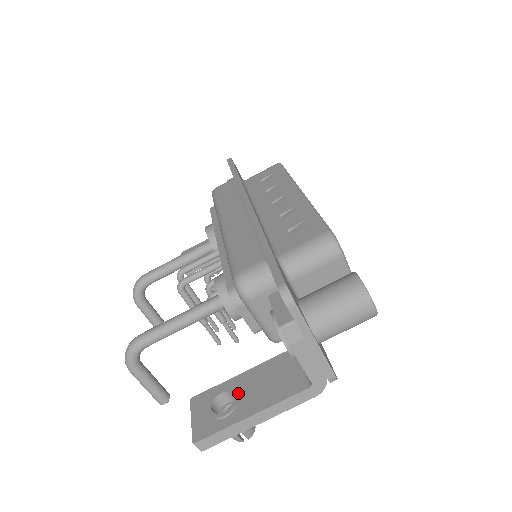
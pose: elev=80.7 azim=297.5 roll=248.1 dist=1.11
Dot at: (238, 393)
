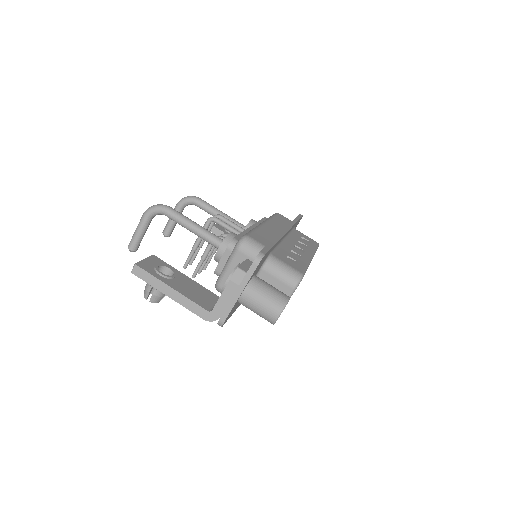
Dot at: (176, 277)
